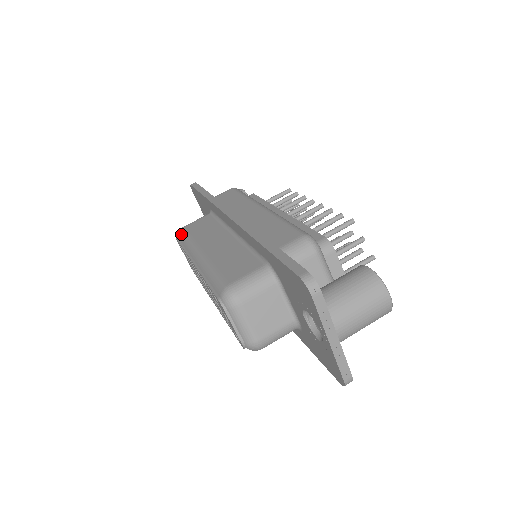
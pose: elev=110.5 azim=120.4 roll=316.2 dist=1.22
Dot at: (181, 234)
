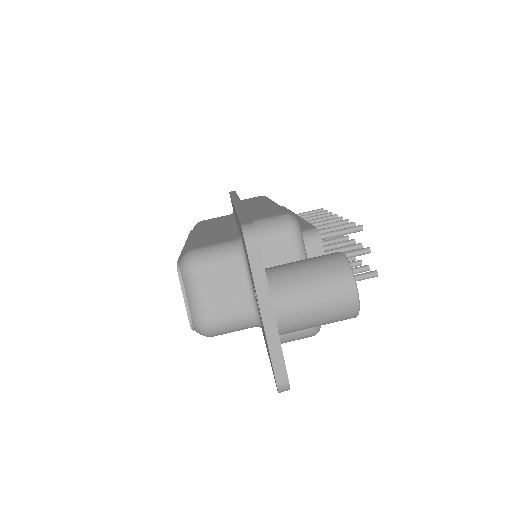
Dot at: (195, 225)
